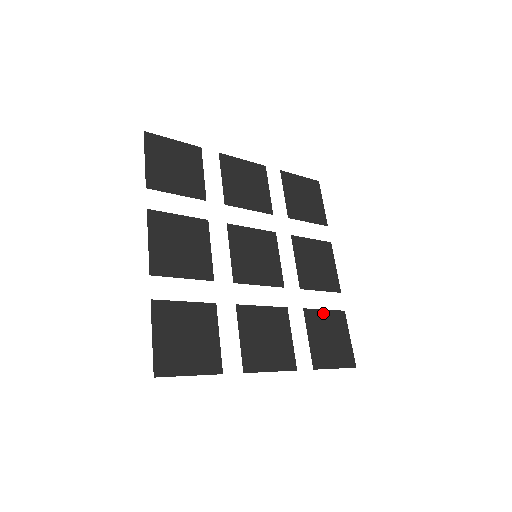
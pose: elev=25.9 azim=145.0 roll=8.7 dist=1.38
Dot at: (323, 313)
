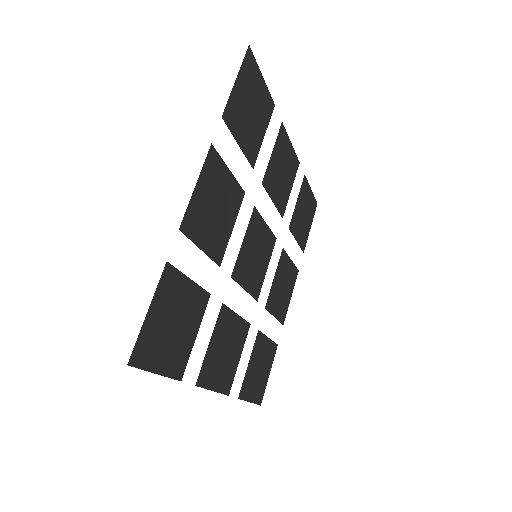
Dot at: (297, 206)
